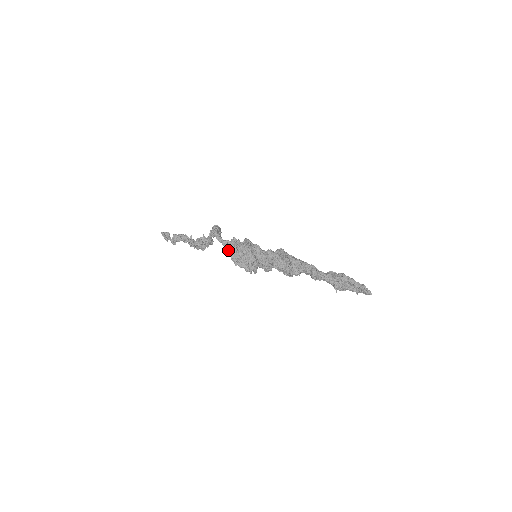
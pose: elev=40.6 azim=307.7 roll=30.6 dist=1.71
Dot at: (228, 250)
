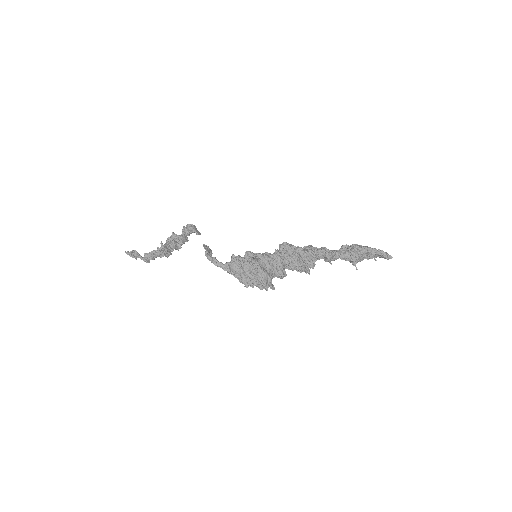
Dot at: (233, 275)
